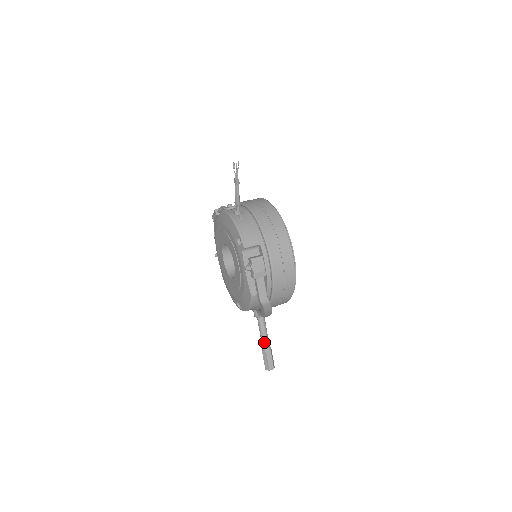
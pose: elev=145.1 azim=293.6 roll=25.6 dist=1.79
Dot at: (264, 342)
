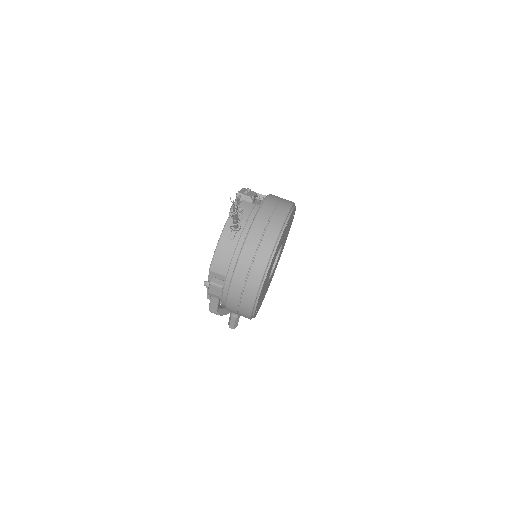
Dot at: occluded
